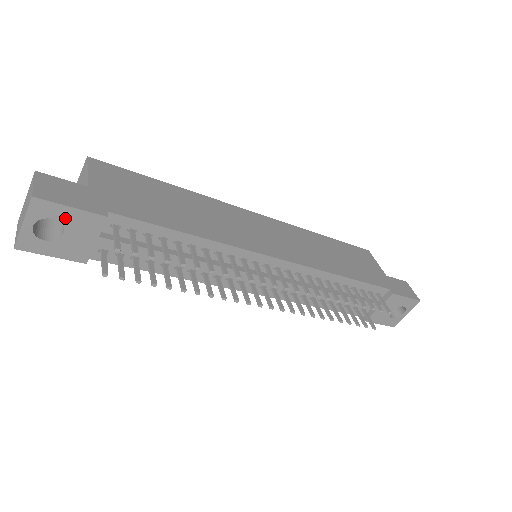
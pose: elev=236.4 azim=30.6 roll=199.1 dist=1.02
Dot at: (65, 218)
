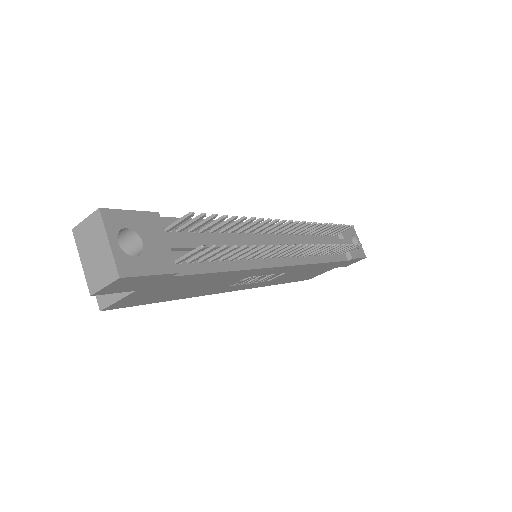
Dot at: (133, 224)
